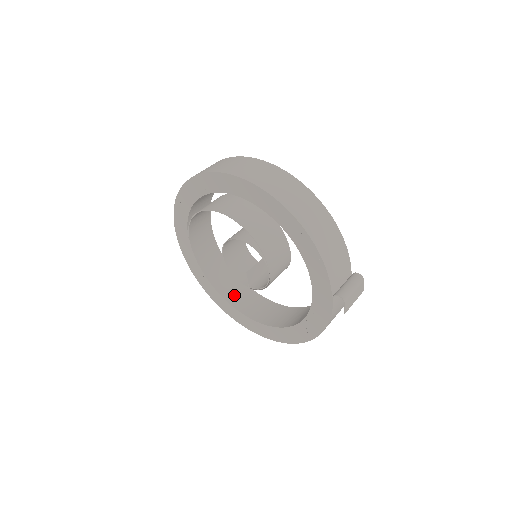
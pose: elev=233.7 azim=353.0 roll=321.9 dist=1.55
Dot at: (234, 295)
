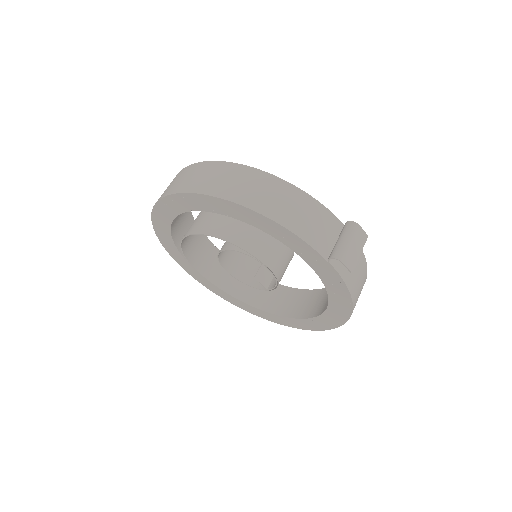
Dot at: (271, 302)
